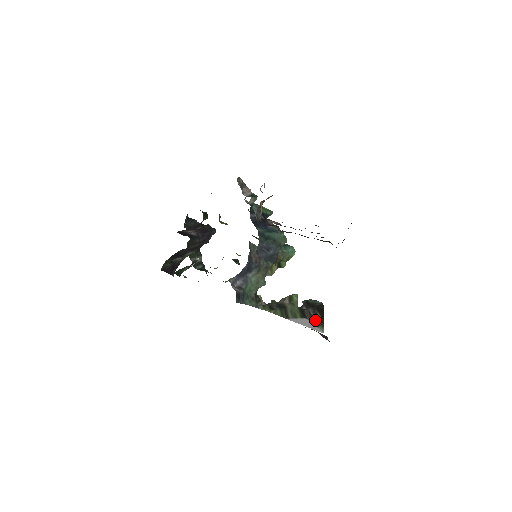
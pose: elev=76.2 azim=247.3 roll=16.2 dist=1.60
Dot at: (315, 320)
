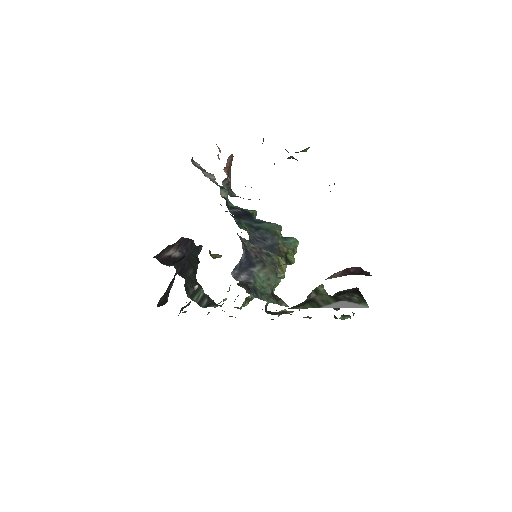
Dot at: (353, 300)
